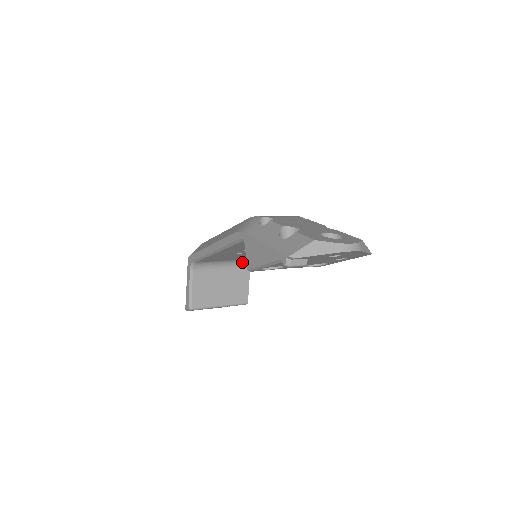
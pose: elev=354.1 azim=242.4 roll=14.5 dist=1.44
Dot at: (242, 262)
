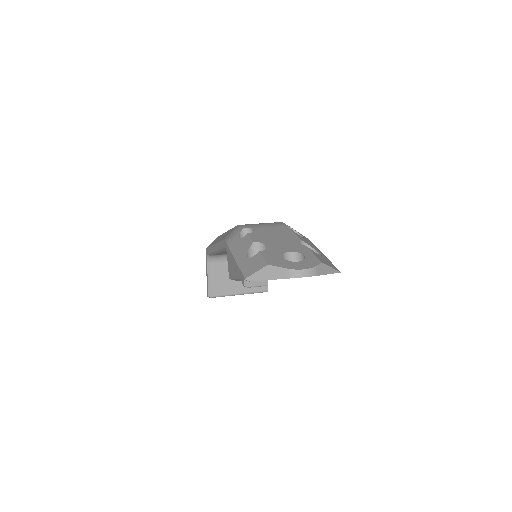
Dot at: occluded
